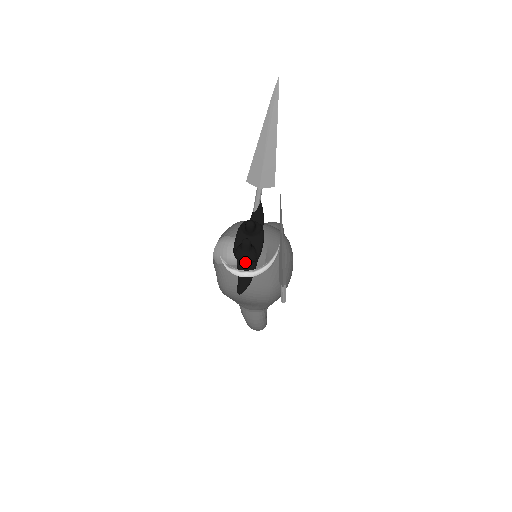
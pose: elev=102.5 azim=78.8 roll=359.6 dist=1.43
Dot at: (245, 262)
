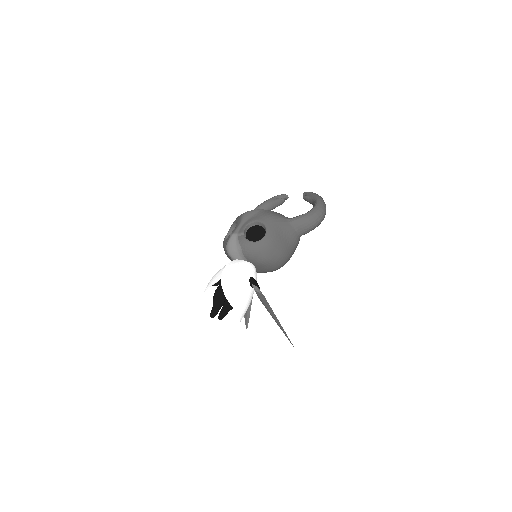
Dot at: occluded
